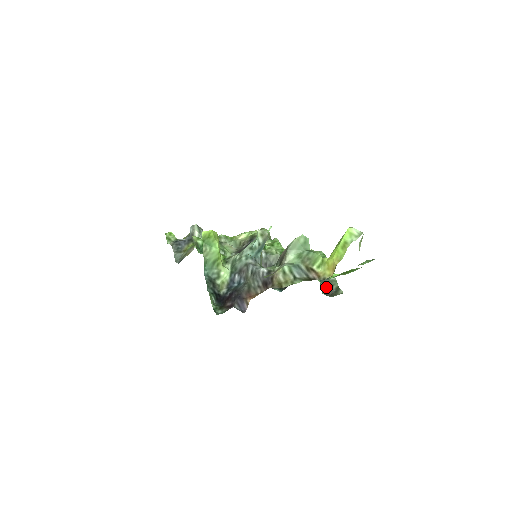
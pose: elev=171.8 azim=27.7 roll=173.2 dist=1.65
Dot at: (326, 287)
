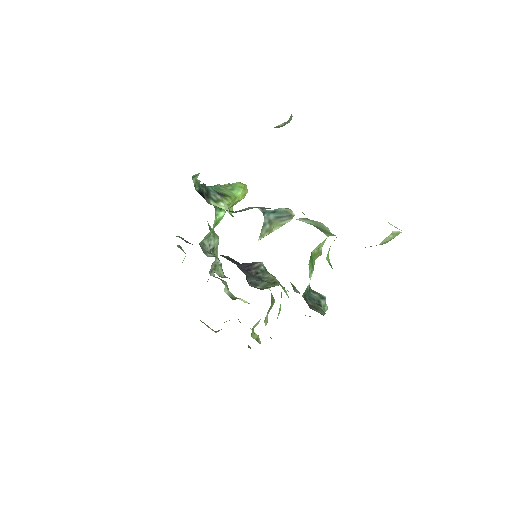
Dot at: (310, 303)
